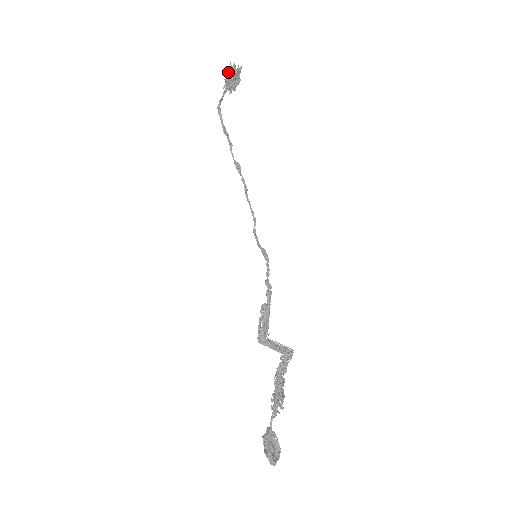
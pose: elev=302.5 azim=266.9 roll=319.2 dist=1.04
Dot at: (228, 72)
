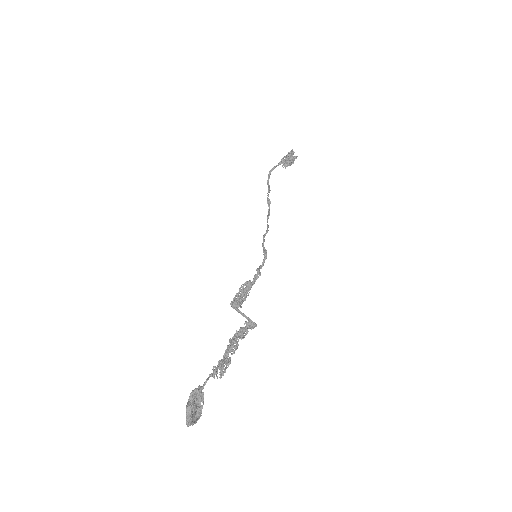
Dot at: (288, 153)
